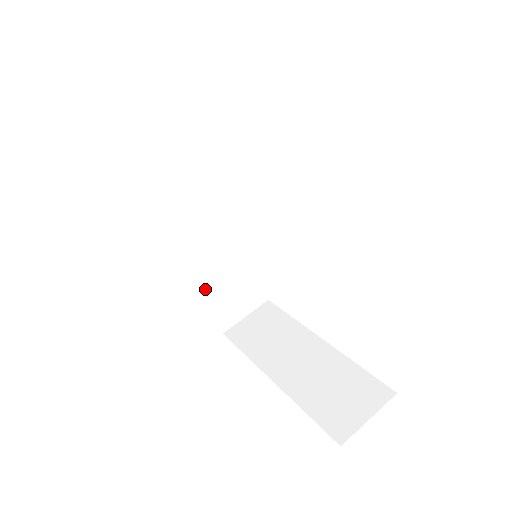
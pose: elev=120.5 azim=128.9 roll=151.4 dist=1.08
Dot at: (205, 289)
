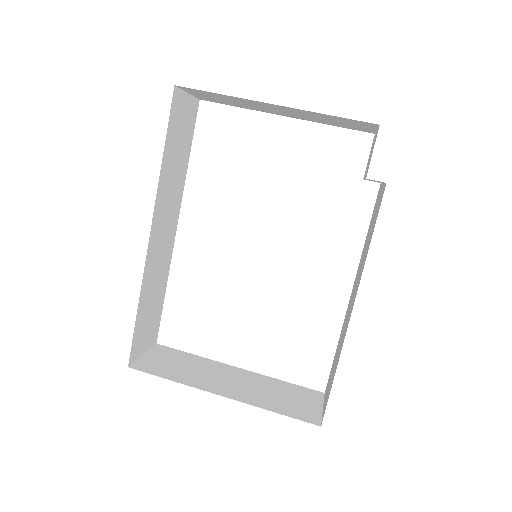
Dot at: (140, 303)
